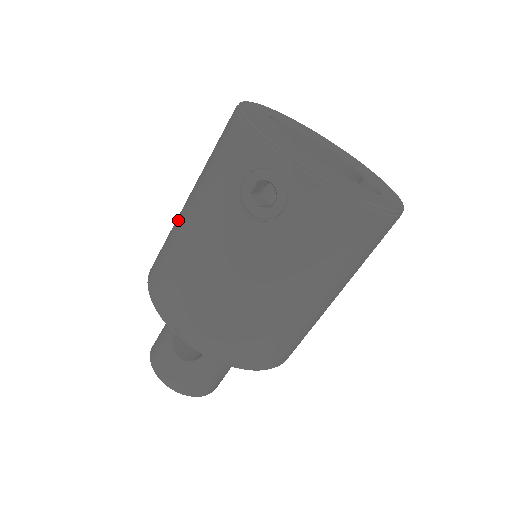
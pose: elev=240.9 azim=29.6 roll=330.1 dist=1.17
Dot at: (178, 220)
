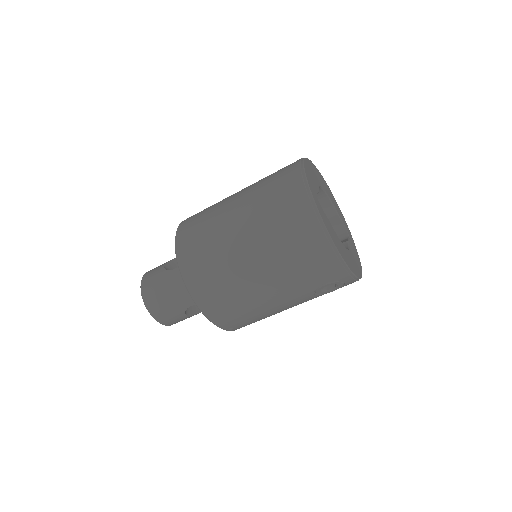
Dot at: (242, 278)
